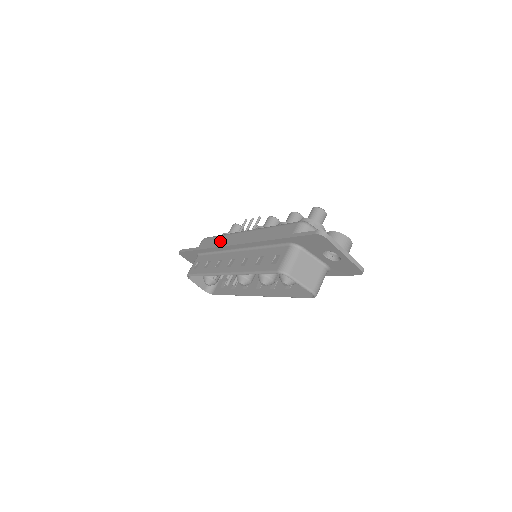
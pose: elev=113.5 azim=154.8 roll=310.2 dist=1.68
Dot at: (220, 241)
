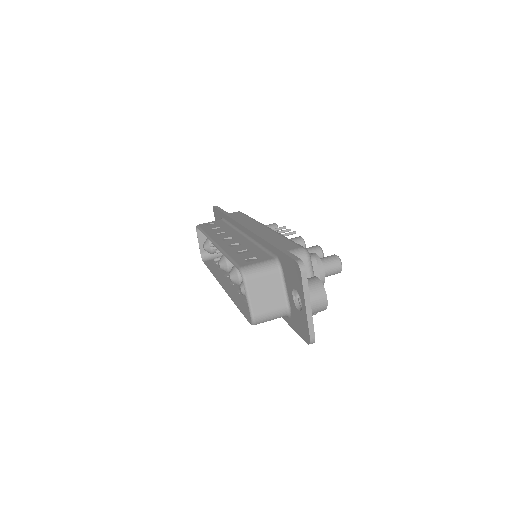
Dot at: (244, 220)
